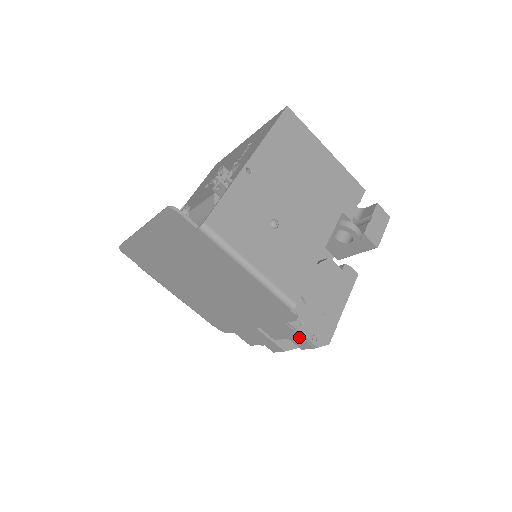
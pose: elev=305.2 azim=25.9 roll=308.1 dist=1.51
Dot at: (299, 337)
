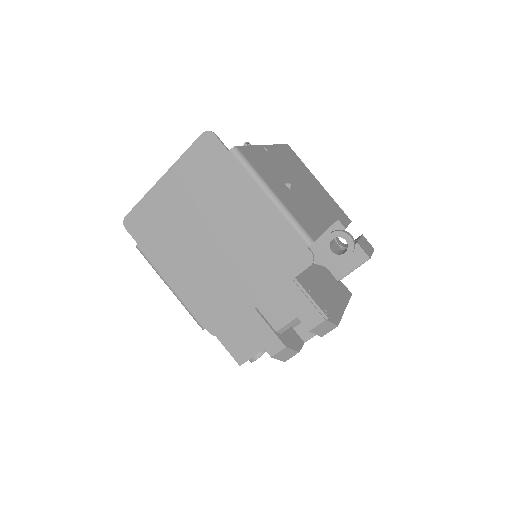
Dot at: (309, 305)
